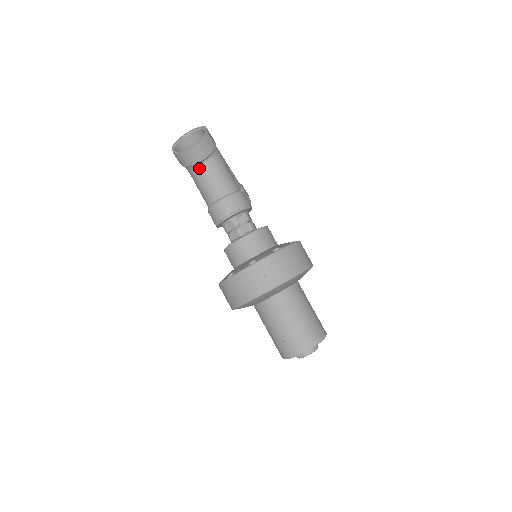
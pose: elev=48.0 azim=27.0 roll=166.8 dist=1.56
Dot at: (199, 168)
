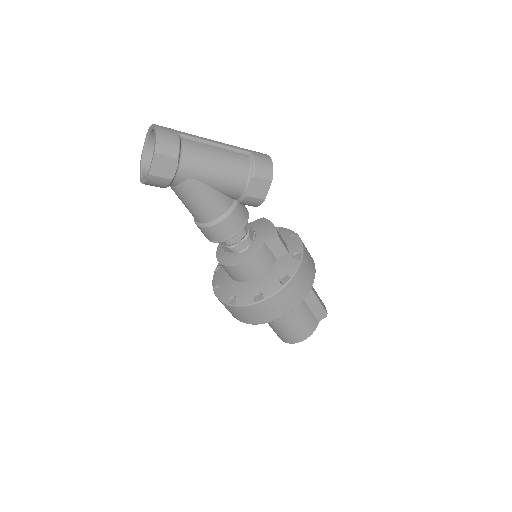
Dot at: occluded
